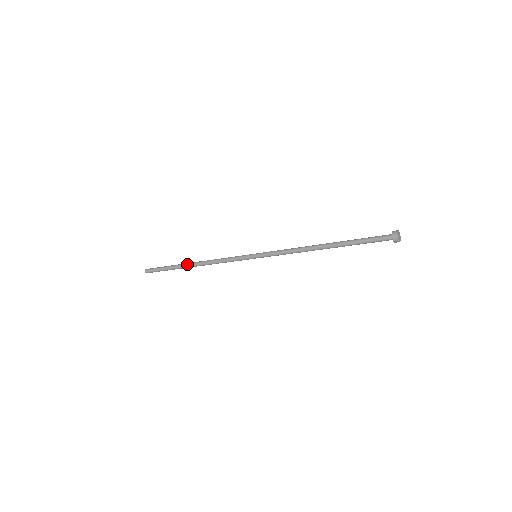
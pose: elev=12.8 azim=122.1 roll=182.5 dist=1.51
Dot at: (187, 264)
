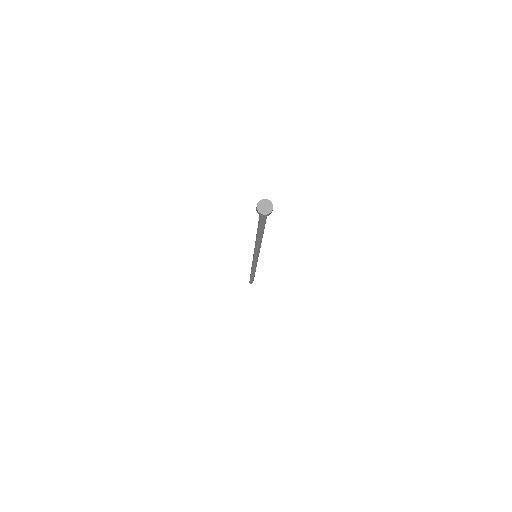
Dot at: occluded
